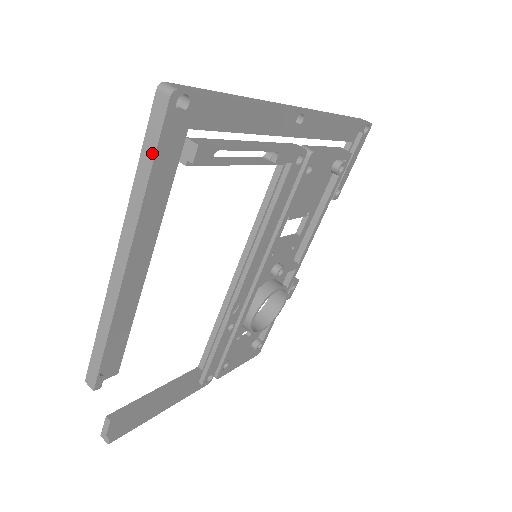
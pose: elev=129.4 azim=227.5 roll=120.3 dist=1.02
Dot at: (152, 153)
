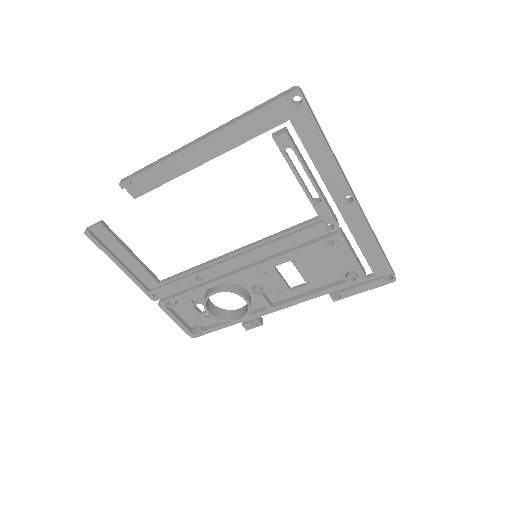
Dot at: (264, 106)
